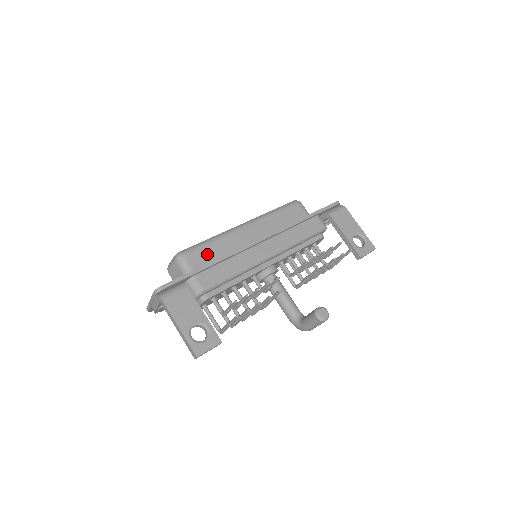
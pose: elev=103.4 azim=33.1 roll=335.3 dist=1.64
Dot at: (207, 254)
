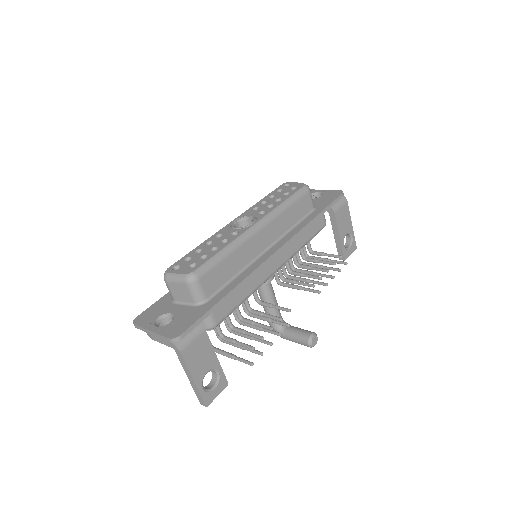
Dot at: (221, 274)
